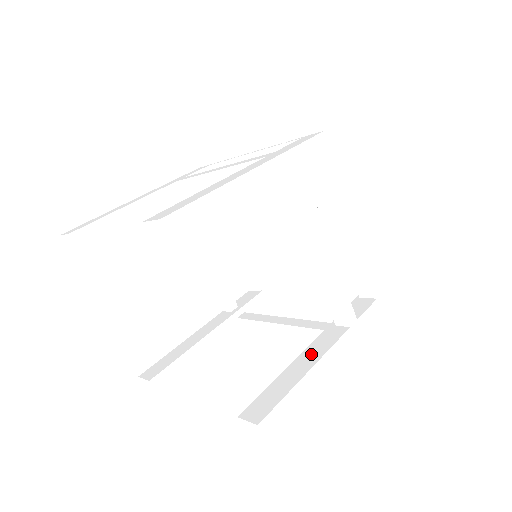
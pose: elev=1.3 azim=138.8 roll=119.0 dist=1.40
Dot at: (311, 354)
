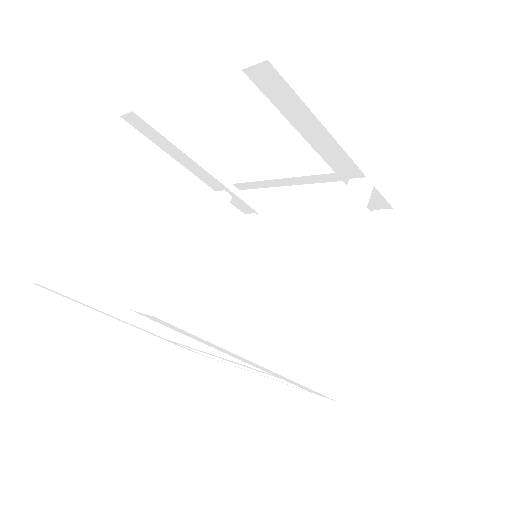
Dot at: occluded
